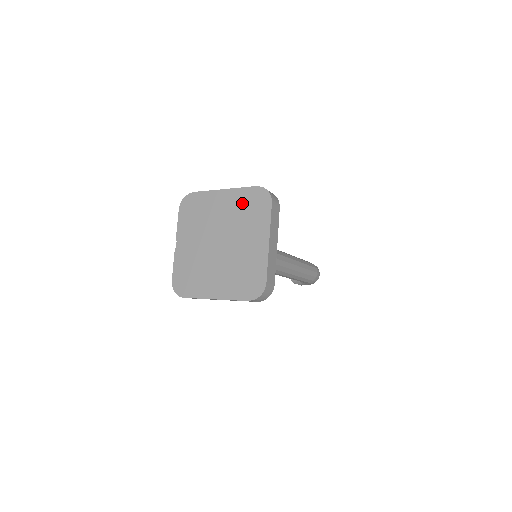
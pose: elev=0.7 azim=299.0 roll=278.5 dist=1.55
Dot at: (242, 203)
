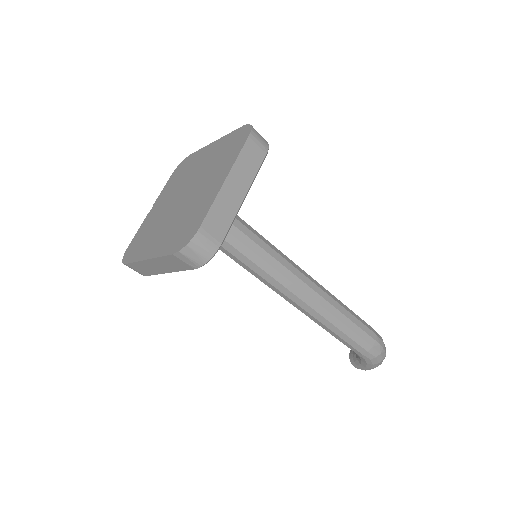
Dot at: (222, 148)
